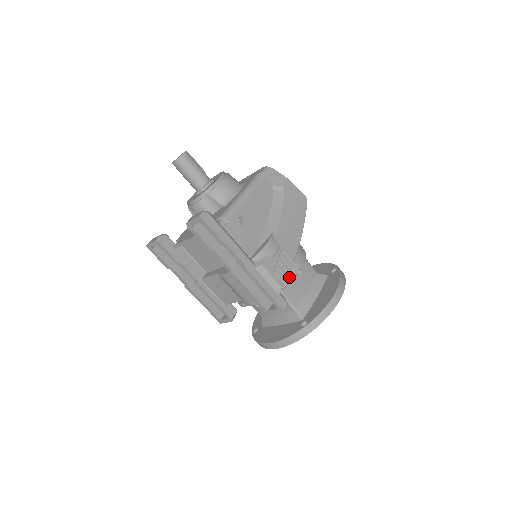
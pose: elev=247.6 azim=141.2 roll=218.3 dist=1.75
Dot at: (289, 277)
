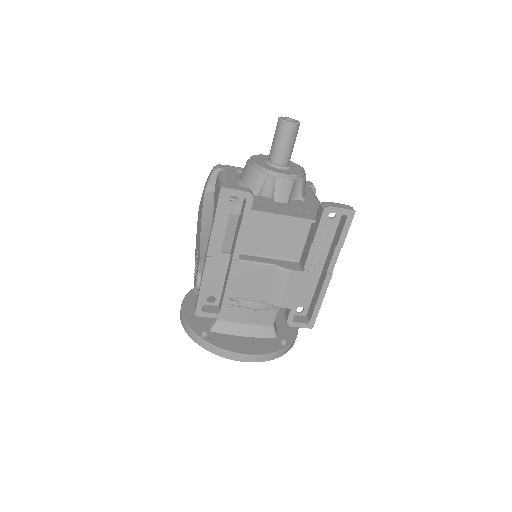
Dot at: occluded
